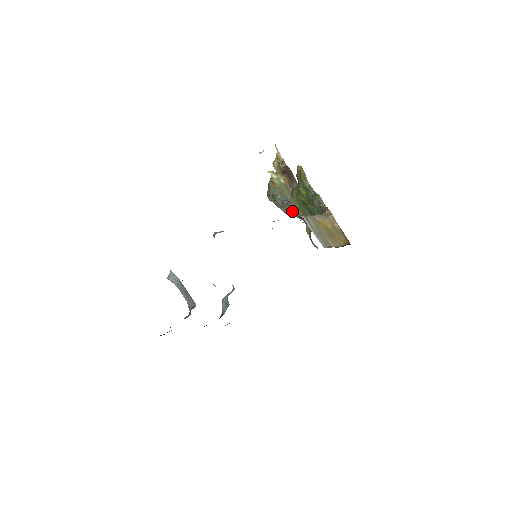
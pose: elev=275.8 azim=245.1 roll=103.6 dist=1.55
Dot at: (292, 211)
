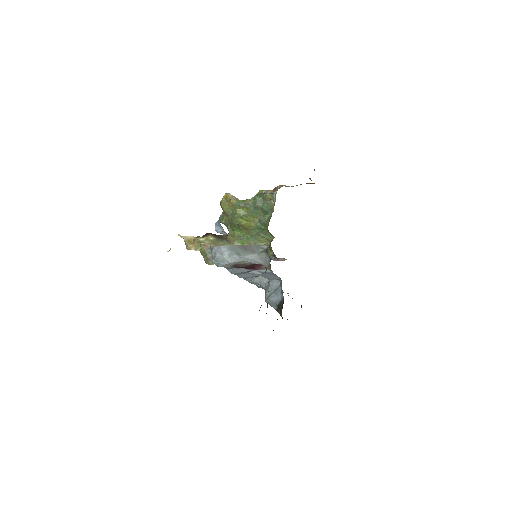
Dot at: occluded
